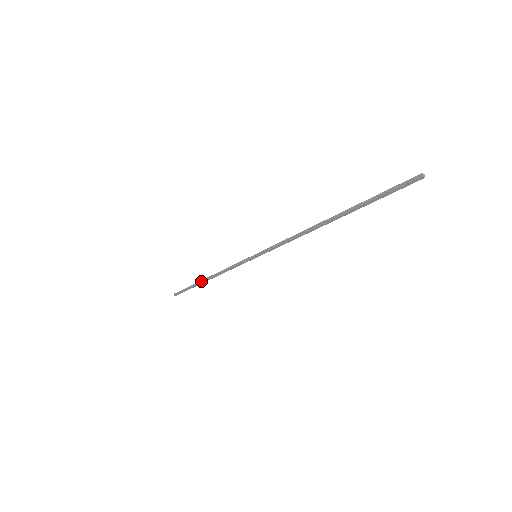
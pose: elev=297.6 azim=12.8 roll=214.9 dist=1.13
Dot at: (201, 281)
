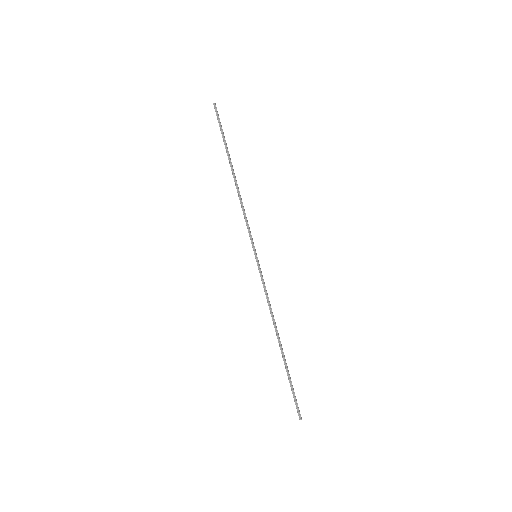
Dot at: (231, 165)
